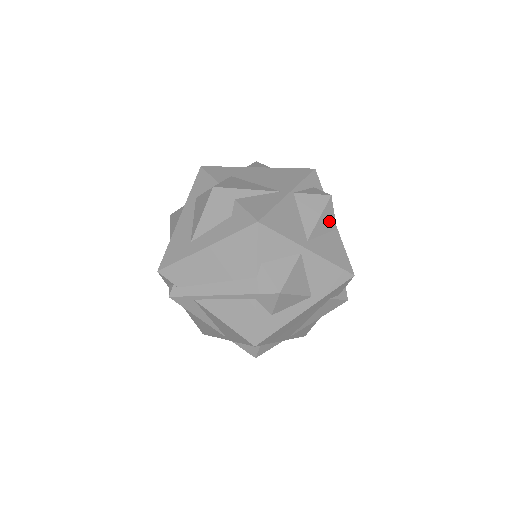
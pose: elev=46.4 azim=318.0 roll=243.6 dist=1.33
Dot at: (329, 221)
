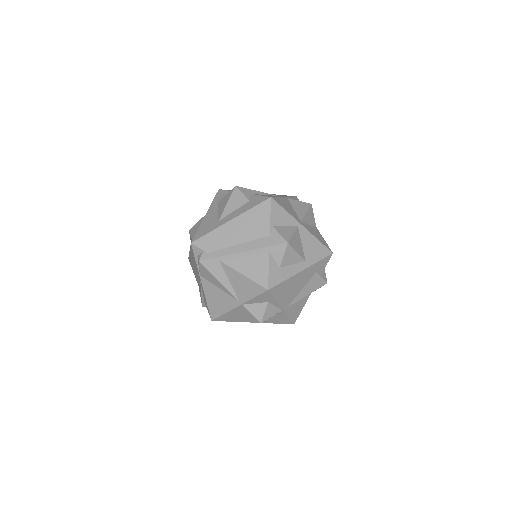
Dot at: (312, 219)
